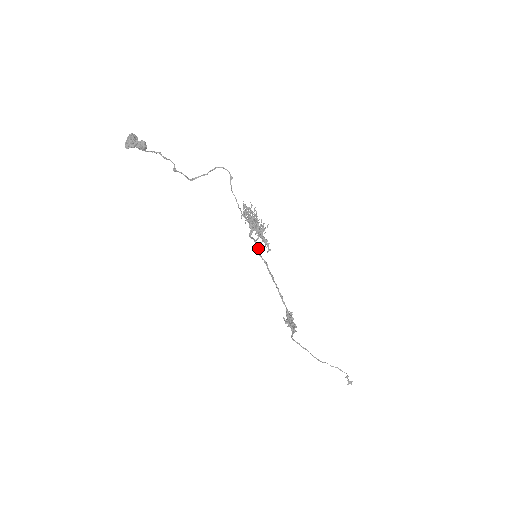
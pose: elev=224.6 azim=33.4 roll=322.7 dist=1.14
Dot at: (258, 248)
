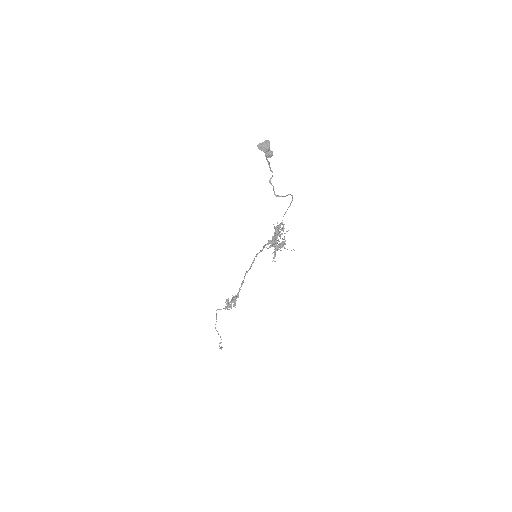
Dot at: (260, 251)
